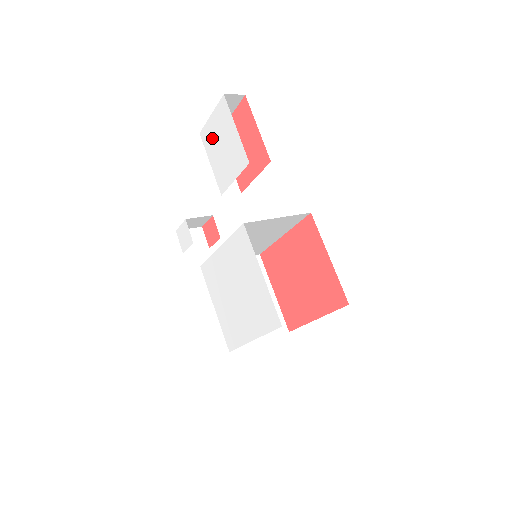
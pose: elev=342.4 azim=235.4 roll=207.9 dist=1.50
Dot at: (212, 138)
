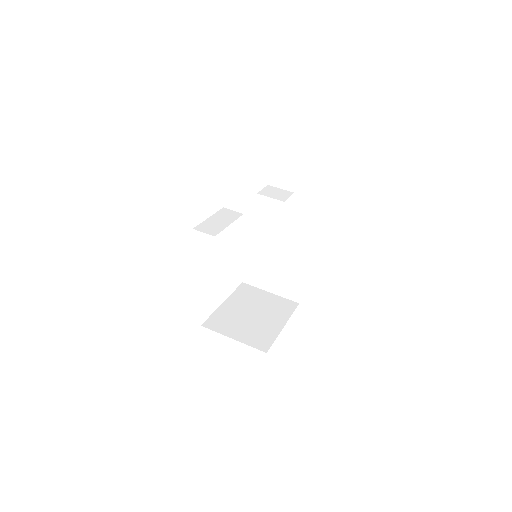
Dot at: occluded
